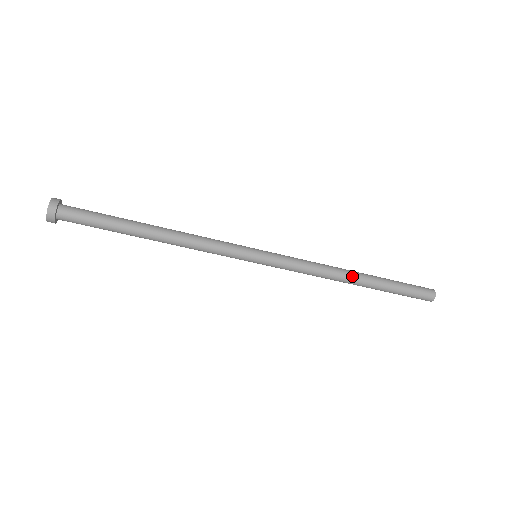
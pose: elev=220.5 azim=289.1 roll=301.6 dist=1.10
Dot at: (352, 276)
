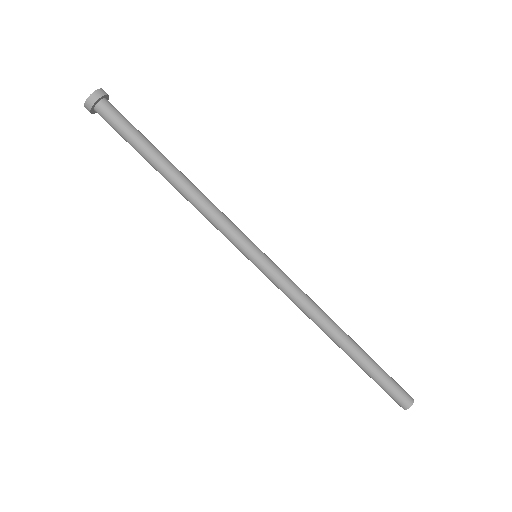
Dot at: (338, 333)
